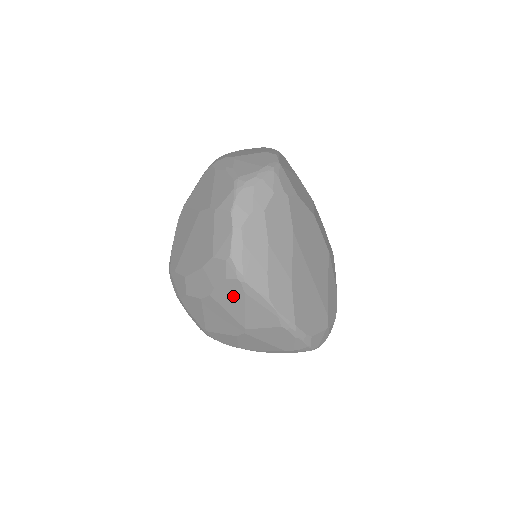
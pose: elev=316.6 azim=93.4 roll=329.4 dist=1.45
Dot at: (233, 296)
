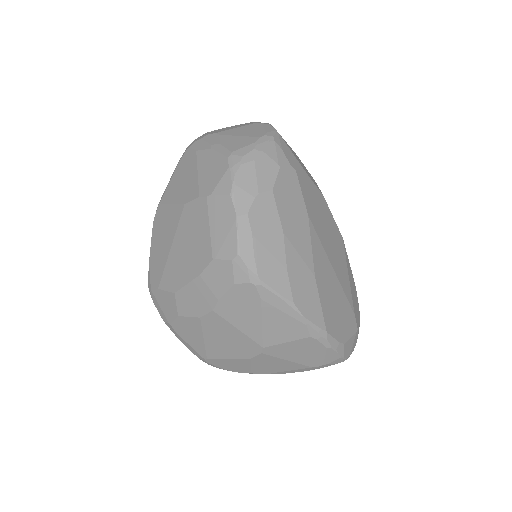
Dot at: (245, 306)
